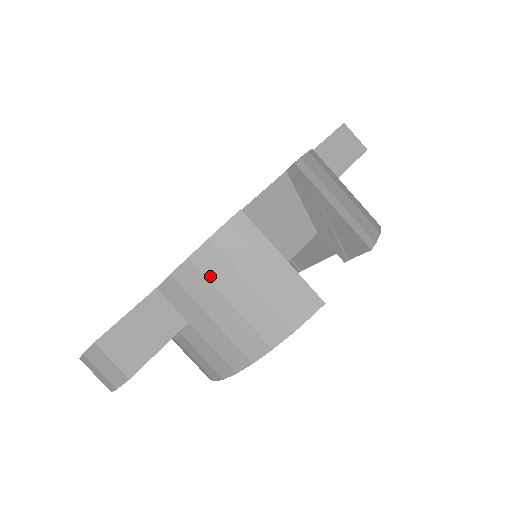
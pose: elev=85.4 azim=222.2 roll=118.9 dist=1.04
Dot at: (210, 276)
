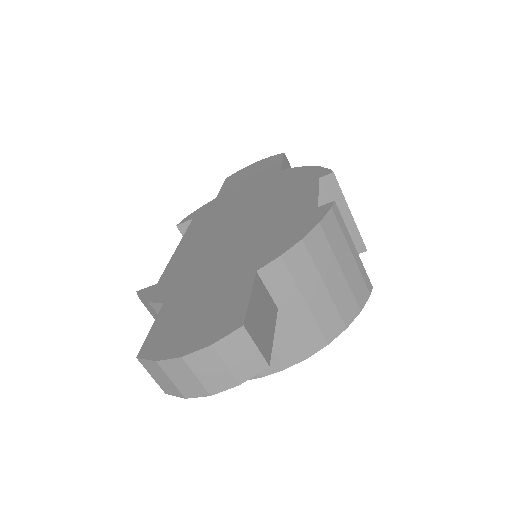
Dot at: (316, 259)
